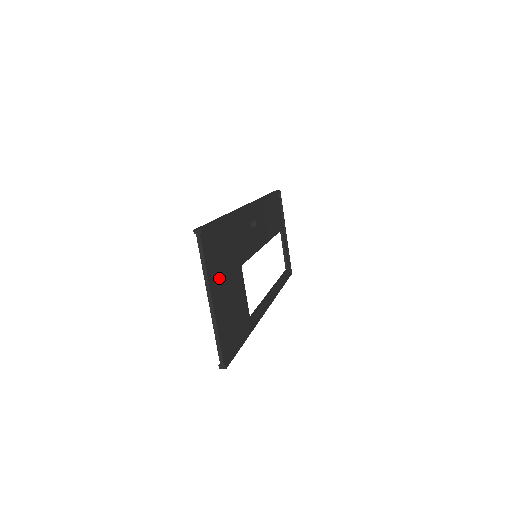
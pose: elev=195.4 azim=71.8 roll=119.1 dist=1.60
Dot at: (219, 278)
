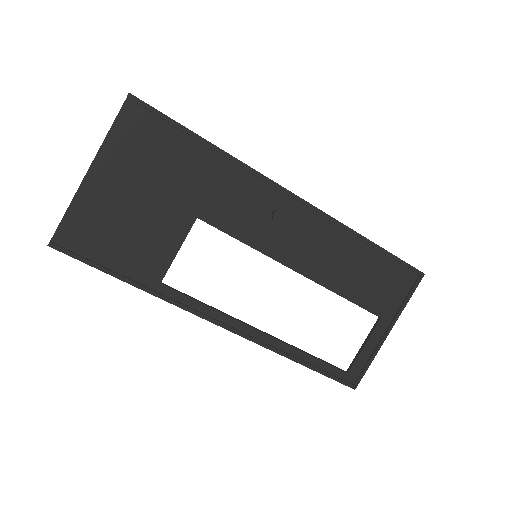
Dot at: (128, 171)
